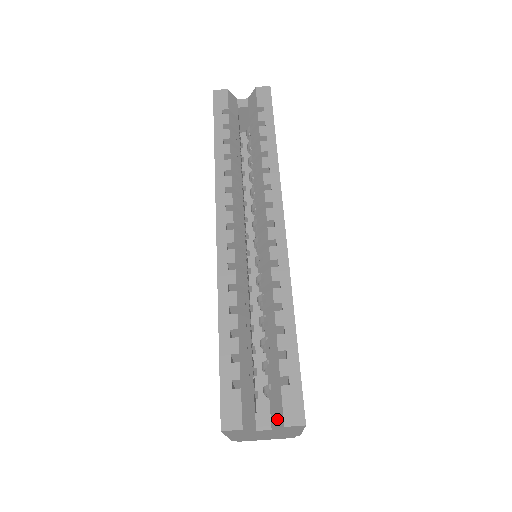
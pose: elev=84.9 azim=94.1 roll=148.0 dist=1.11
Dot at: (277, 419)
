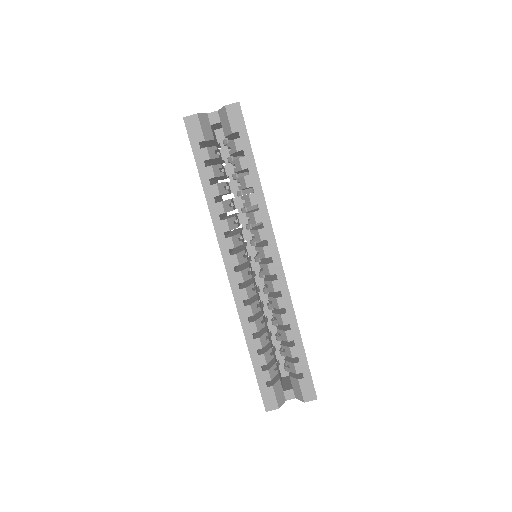
Dot at: (298, 396)
